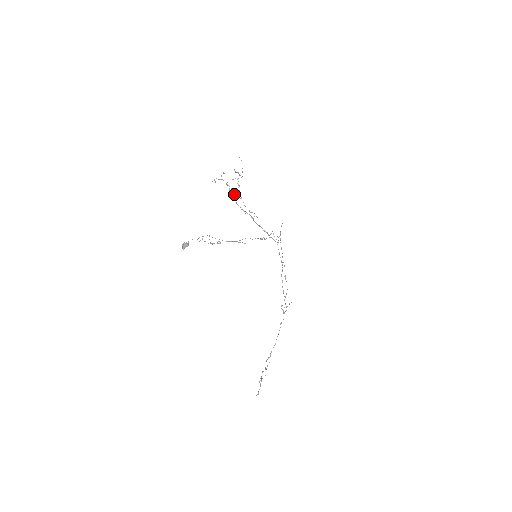
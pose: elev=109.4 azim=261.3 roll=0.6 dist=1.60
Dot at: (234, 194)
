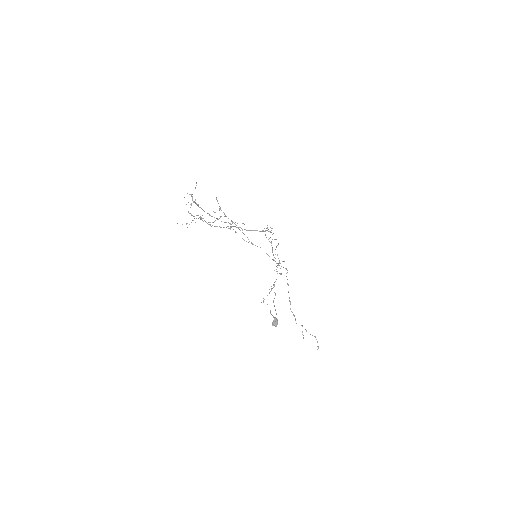
Dot at: occluded
